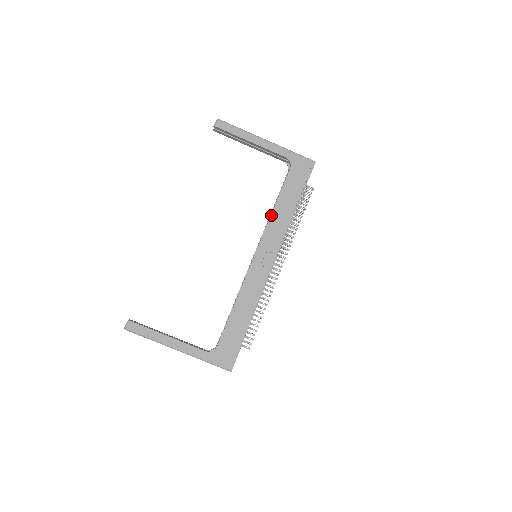
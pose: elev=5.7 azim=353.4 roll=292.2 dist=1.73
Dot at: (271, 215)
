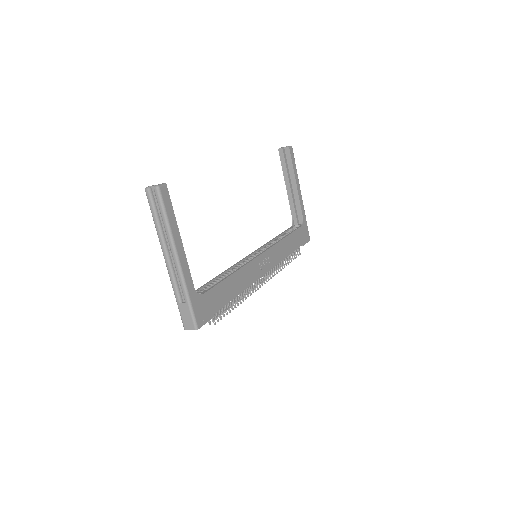
Dot at: (281, 240)
